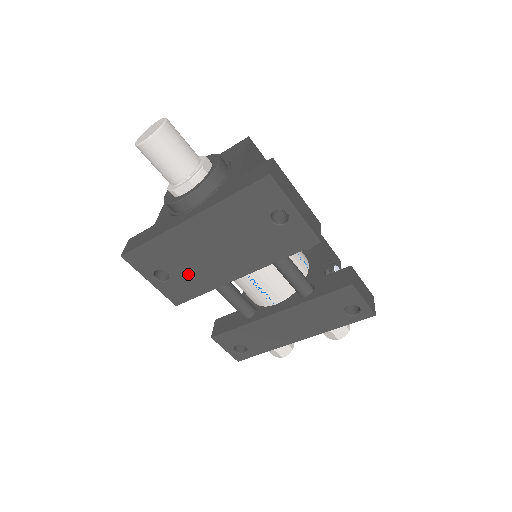
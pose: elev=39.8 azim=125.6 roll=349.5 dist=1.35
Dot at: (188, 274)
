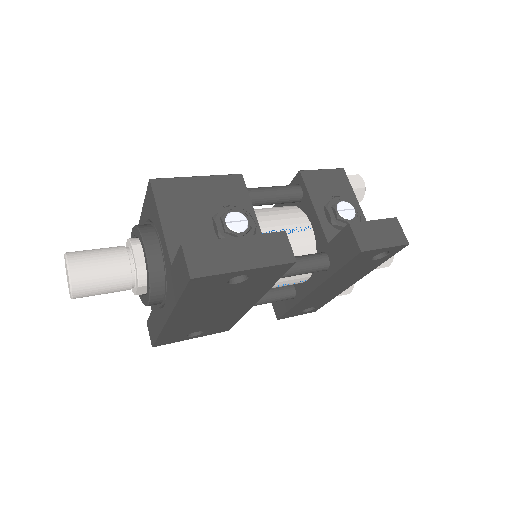
Dot at: (212, 324)
